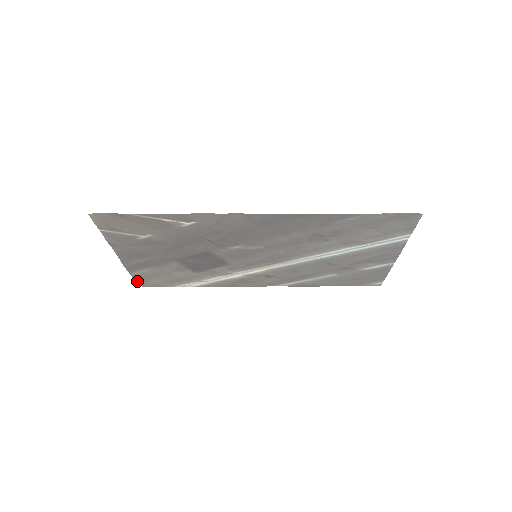
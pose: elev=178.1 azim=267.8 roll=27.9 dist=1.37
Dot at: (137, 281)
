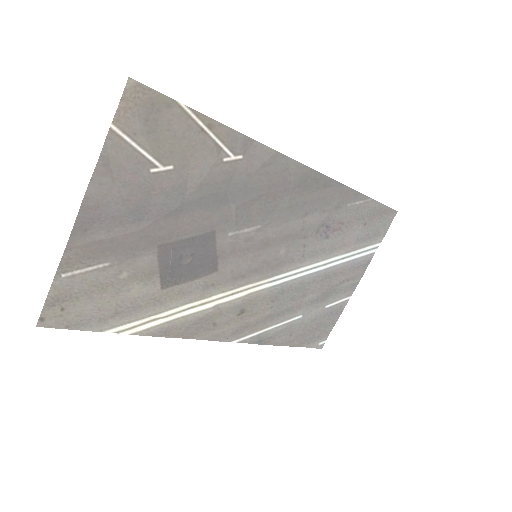
Dot at: (47, 306)
